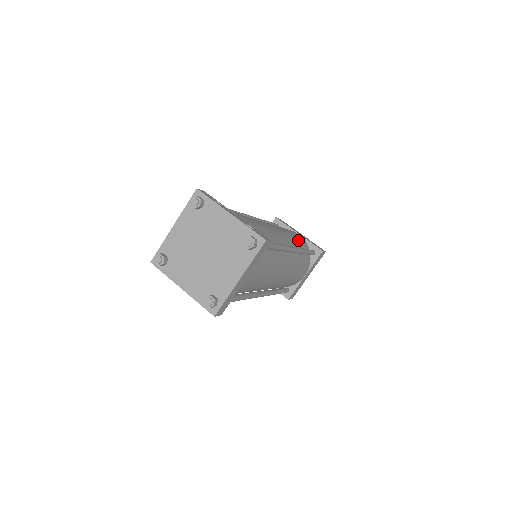
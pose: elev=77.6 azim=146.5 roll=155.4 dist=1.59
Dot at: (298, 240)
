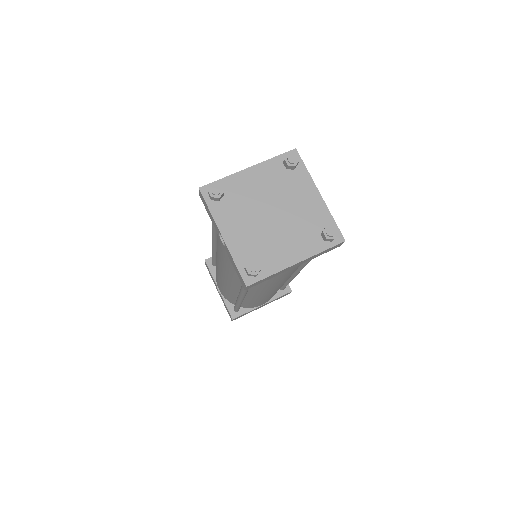
Dot at: occluded
